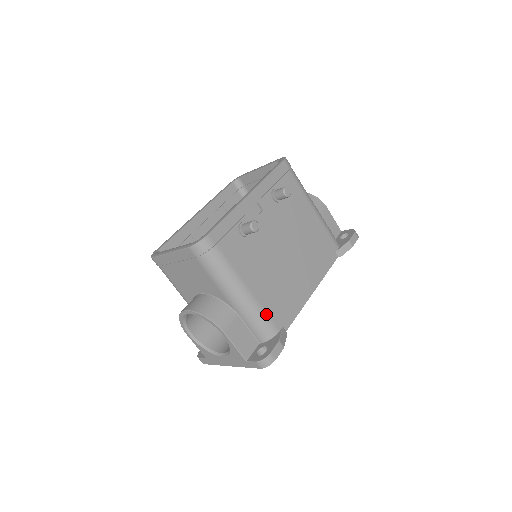
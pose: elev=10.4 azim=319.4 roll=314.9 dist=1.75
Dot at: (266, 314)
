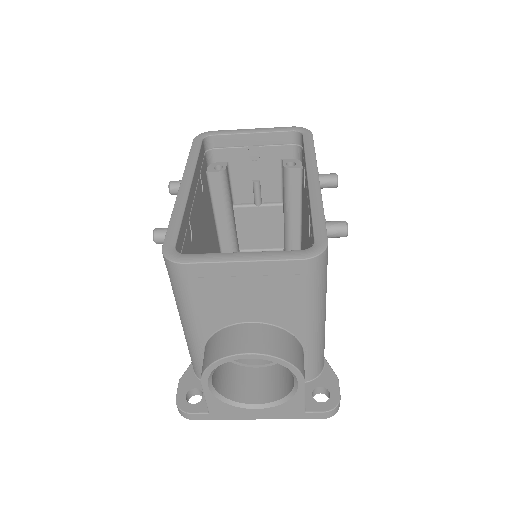
Dot at: (324, 344)
